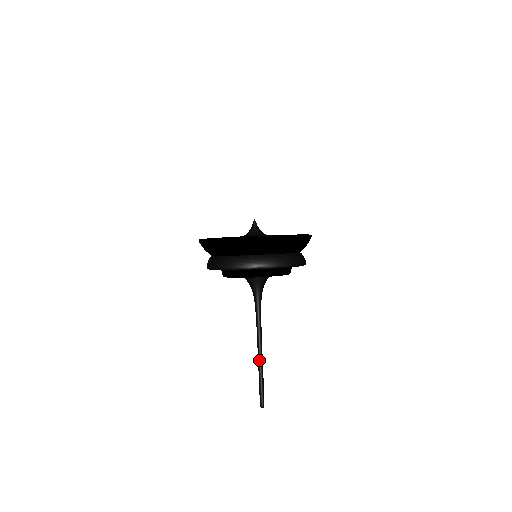
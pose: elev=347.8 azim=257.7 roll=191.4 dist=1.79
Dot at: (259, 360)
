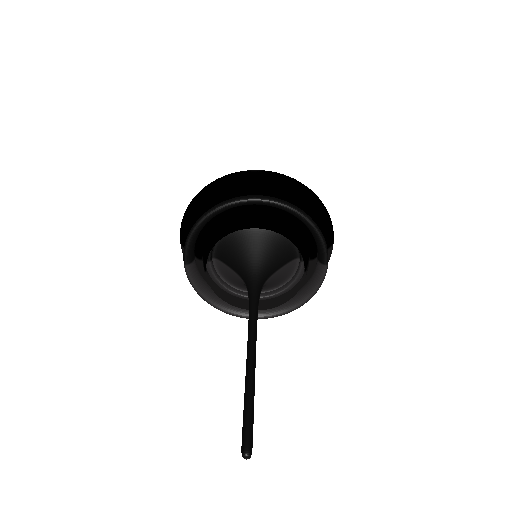
Dot at: (247, 366)
